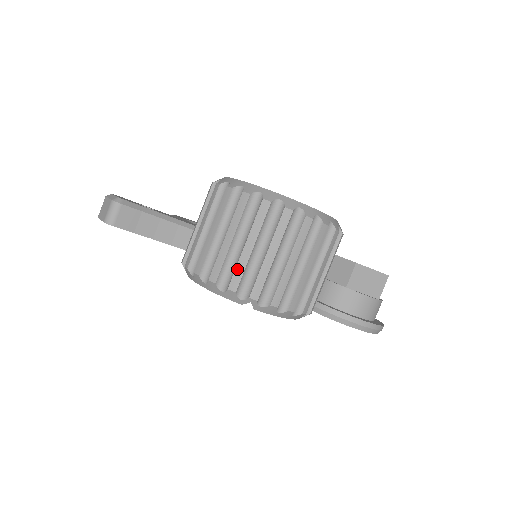
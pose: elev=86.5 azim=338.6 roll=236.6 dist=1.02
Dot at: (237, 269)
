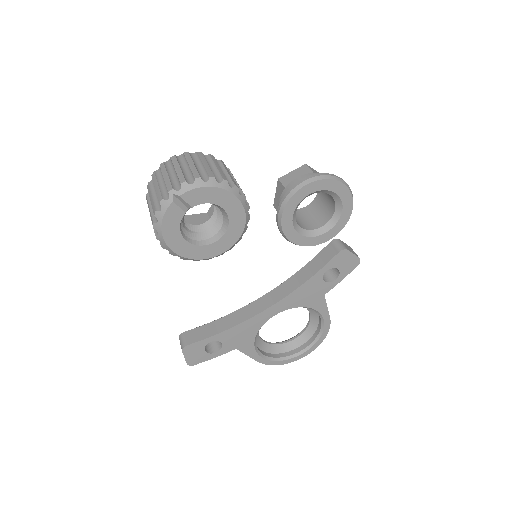
Dot at: (158, 196)
